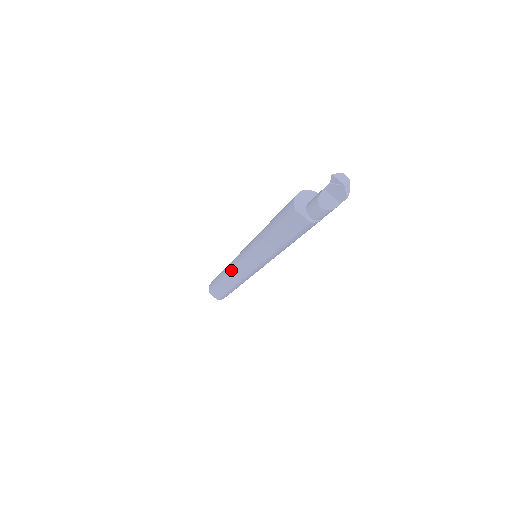
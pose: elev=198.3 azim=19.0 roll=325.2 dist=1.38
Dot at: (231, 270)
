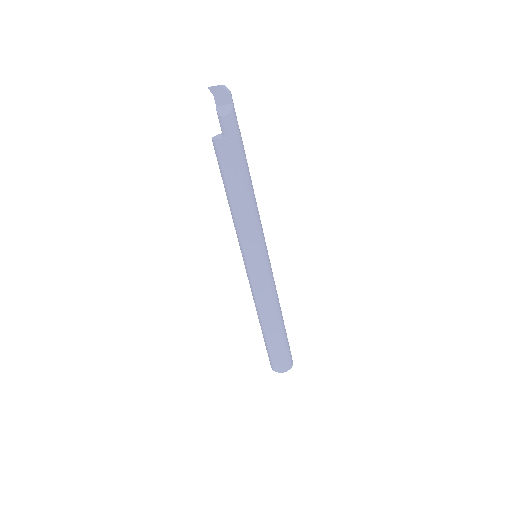
Dot at: (254, 297)
